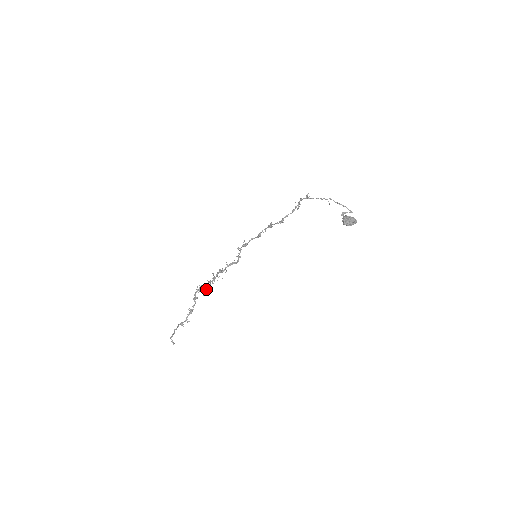
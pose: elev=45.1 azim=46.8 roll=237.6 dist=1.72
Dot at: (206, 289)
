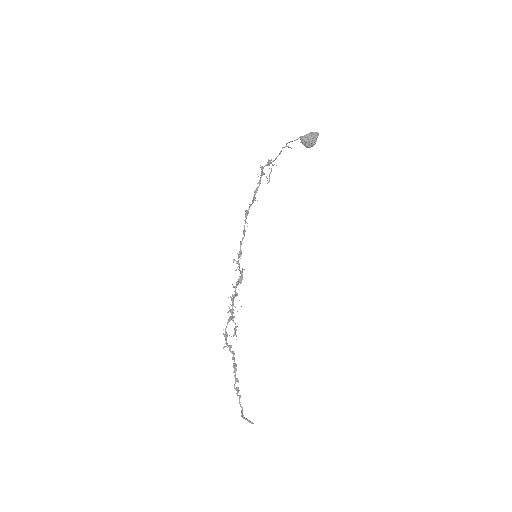
Dot at: occluded
